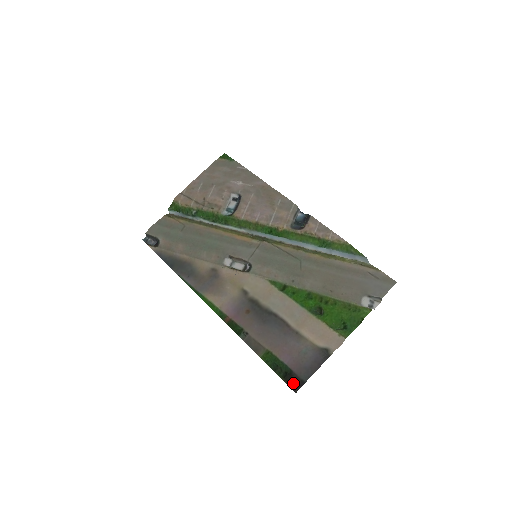
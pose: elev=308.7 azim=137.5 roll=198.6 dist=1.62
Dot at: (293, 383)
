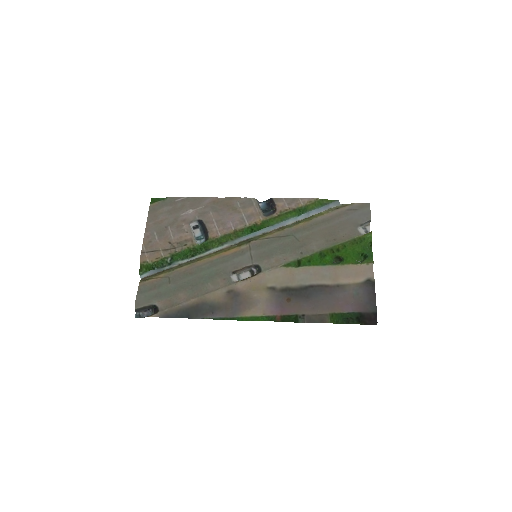
Dot at: (369, 320)
